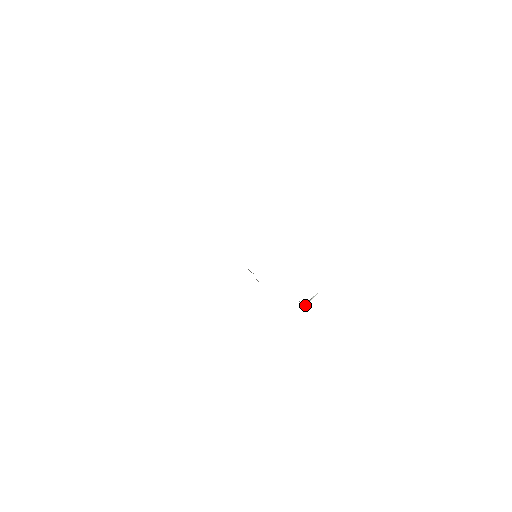
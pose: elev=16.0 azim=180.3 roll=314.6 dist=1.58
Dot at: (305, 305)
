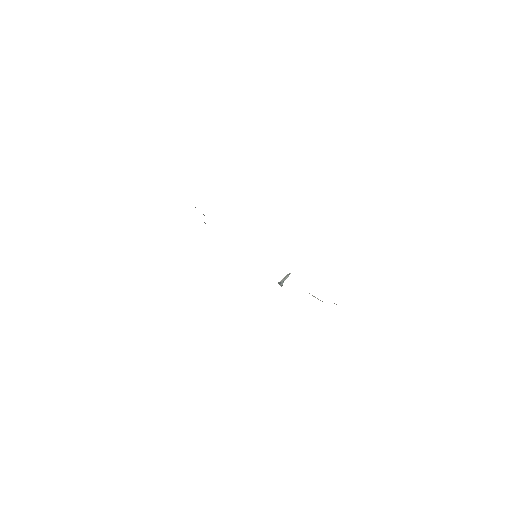
Dot at: occluded
